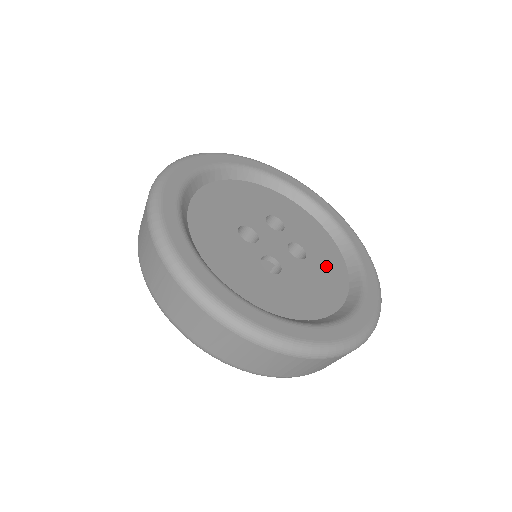
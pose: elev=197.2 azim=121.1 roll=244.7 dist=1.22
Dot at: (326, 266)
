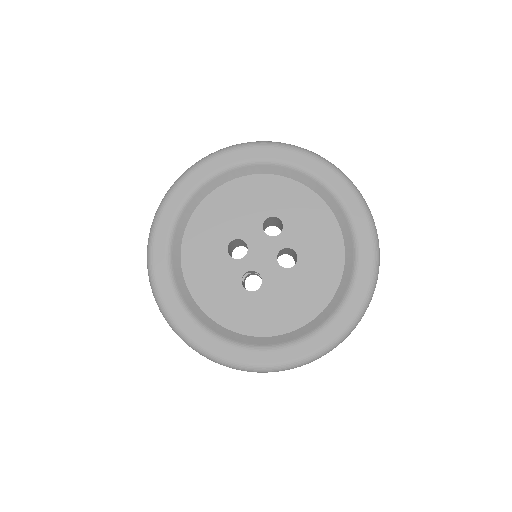
Dot at: (316, 271)
